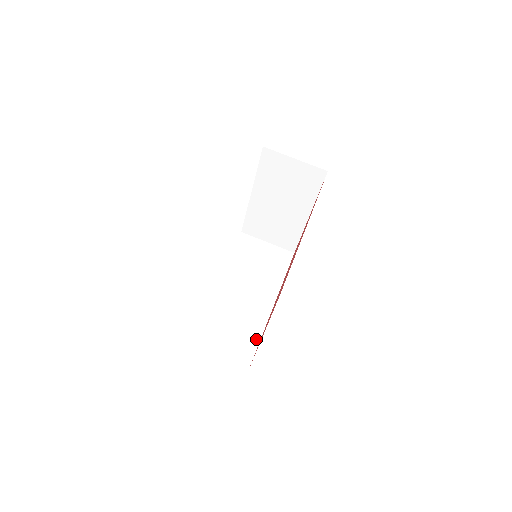
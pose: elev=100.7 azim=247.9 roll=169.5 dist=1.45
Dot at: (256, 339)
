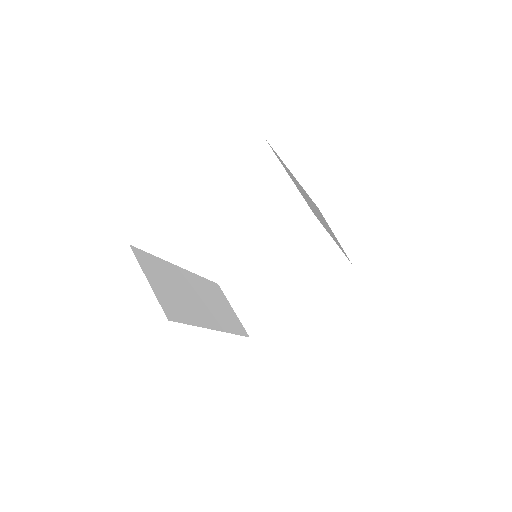
Dot at: (189, 320)
